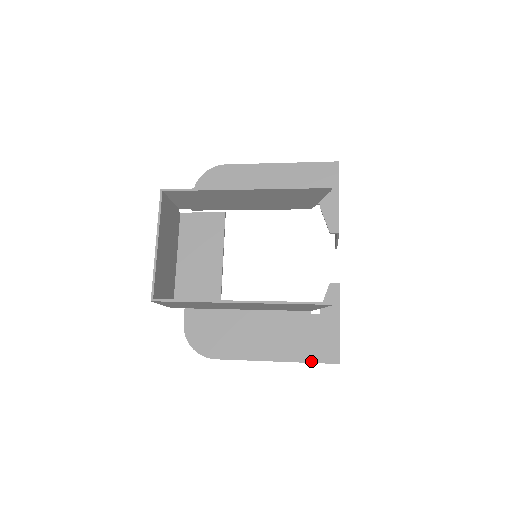
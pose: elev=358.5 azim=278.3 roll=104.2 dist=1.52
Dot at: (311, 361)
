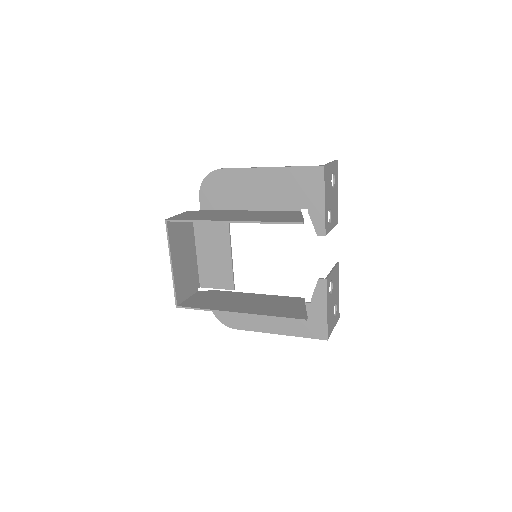
Dot at: (306, 337)
